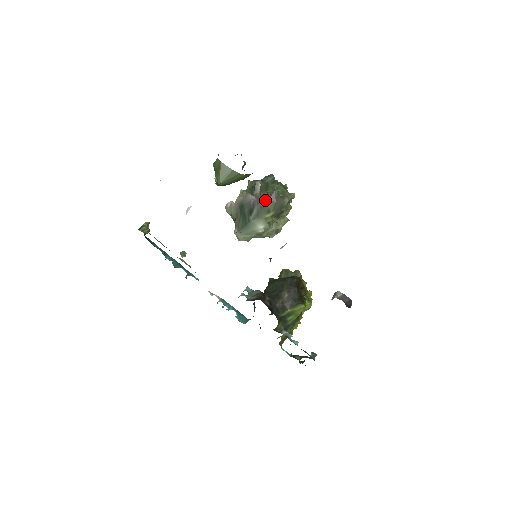
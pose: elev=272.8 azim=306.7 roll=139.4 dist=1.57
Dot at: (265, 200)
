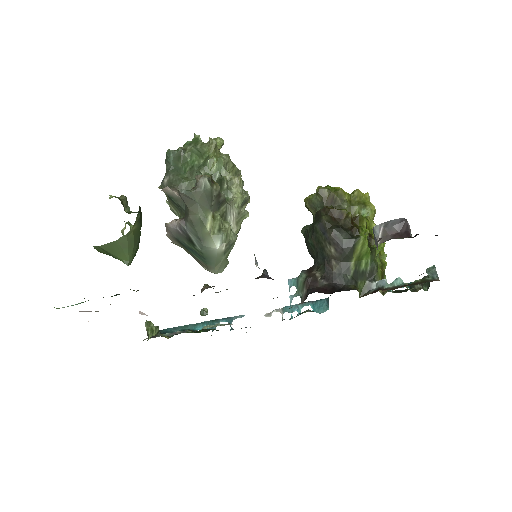
Dot at: (186, 213)
